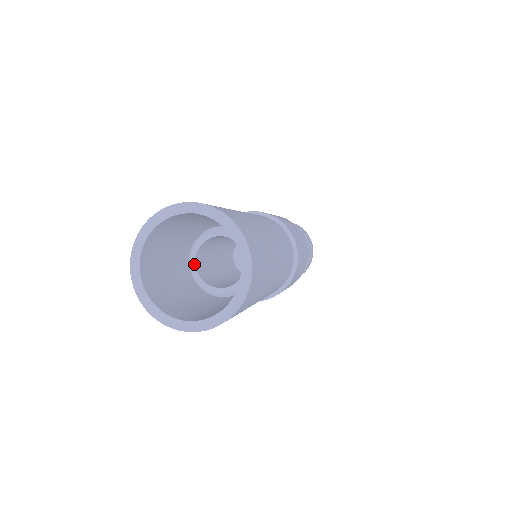
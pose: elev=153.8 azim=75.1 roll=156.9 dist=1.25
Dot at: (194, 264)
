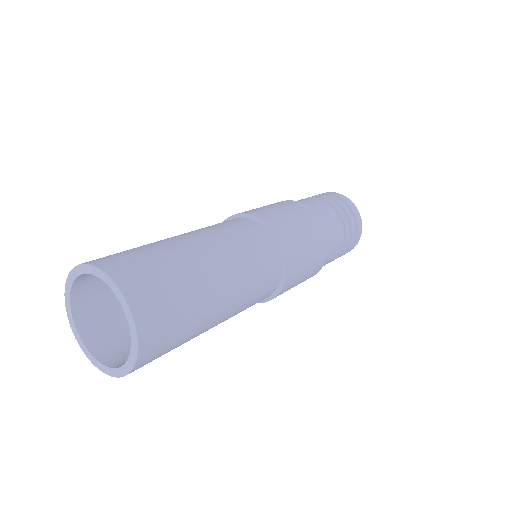
Dot at: occluded
